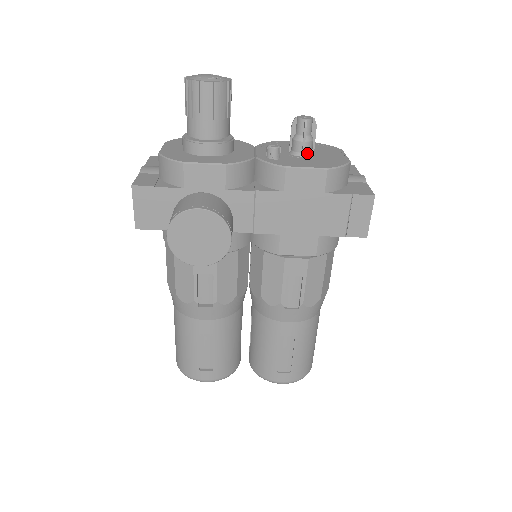
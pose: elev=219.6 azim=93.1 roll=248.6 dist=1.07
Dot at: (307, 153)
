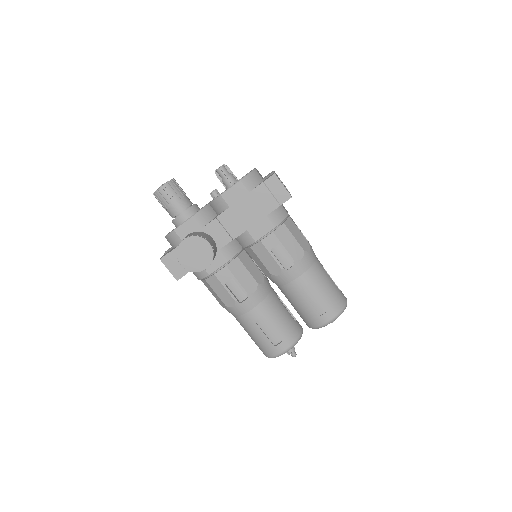
Dot at: (233, 182)
